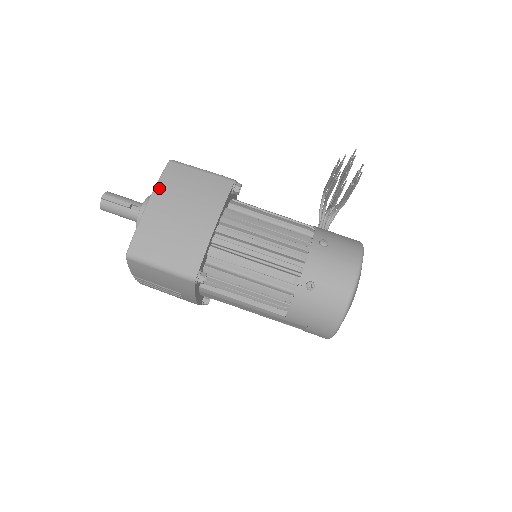
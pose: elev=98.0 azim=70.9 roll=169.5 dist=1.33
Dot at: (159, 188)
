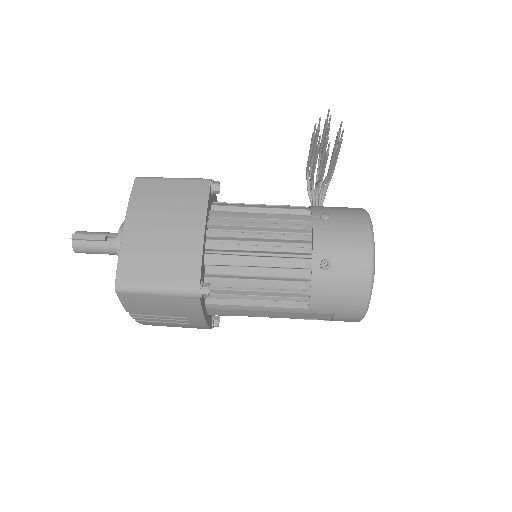
Dot at: (132, 208)
